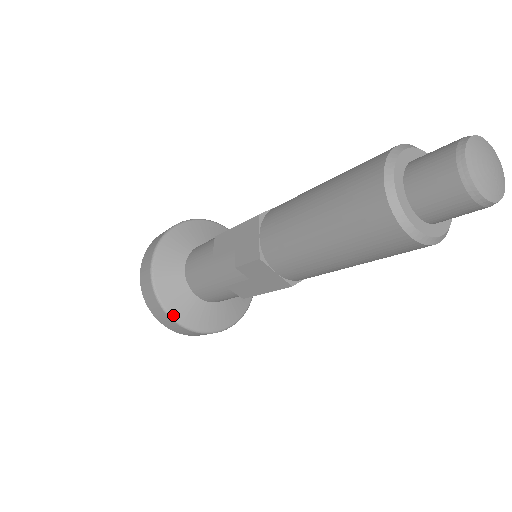
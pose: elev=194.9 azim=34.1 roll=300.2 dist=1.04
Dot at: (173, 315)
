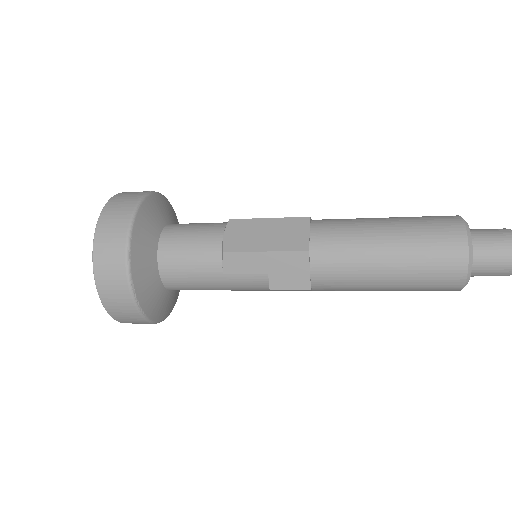
Dot at: (155, 320)
